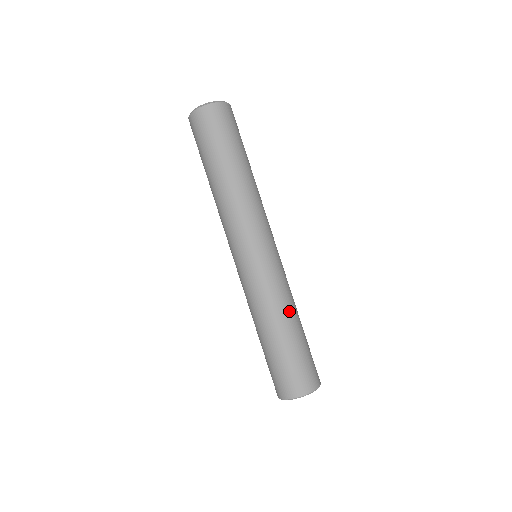
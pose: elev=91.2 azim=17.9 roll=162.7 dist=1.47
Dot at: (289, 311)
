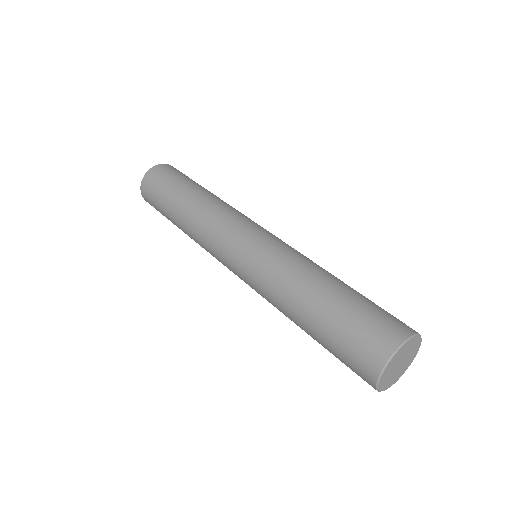
Dot at: occluded
